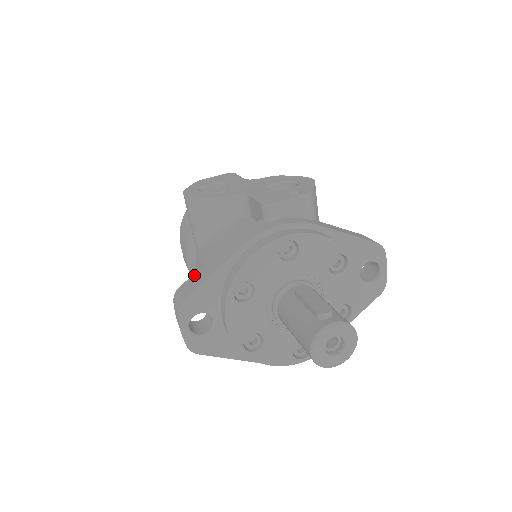
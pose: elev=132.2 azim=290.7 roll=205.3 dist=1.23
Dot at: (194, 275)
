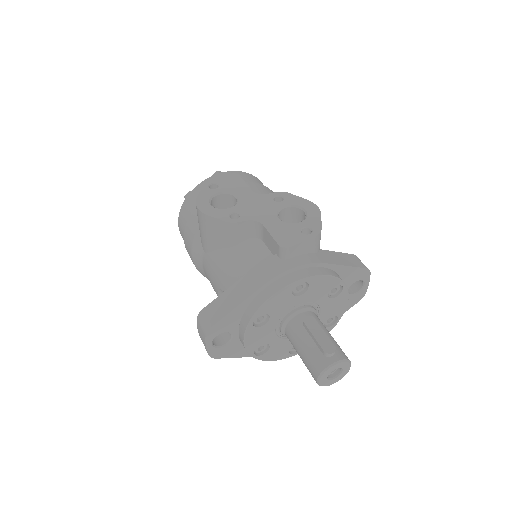
Dot at: (217, 300)
